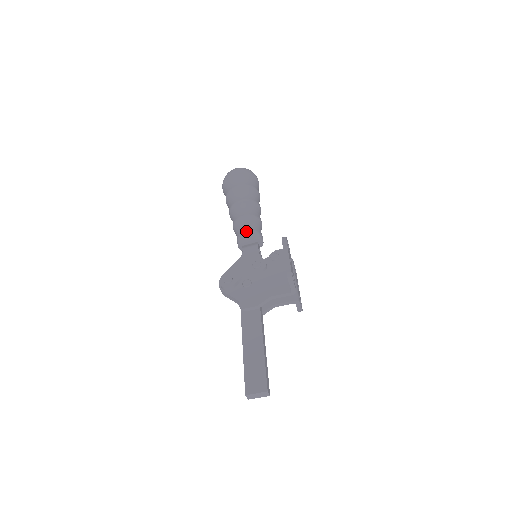
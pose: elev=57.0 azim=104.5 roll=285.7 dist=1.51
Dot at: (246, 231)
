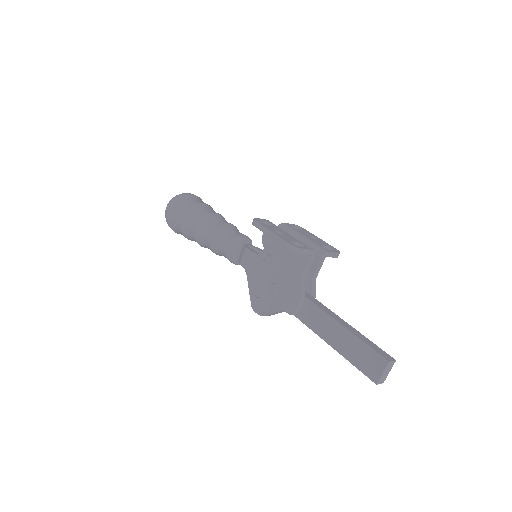
Dot at: (226, 248)
